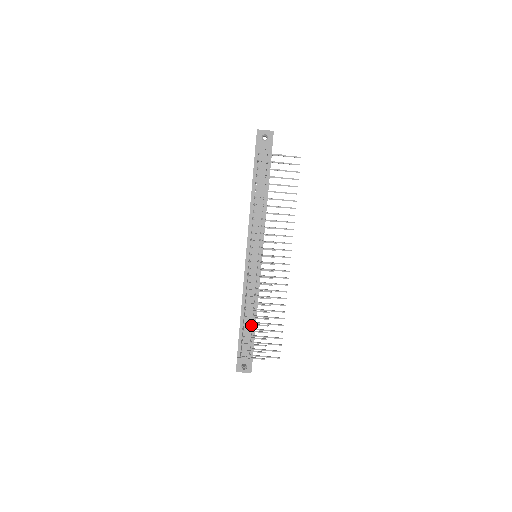
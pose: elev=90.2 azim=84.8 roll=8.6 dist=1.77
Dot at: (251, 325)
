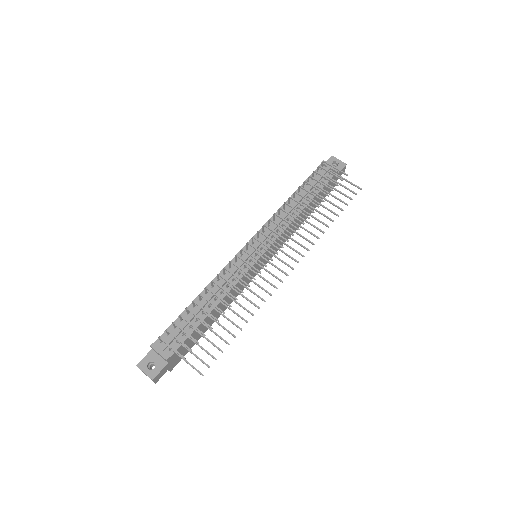
Dot at: occluded
